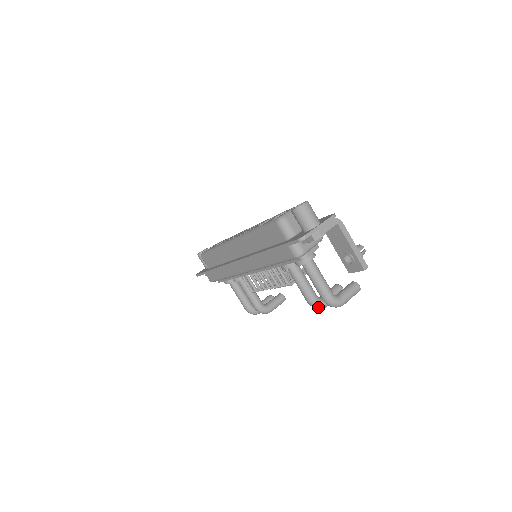
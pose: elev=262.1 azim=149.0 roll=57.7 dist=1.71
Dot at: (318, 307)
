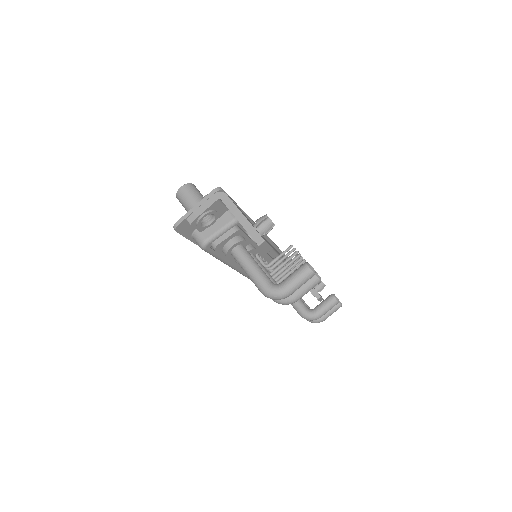
Dot at: (281, 302)
